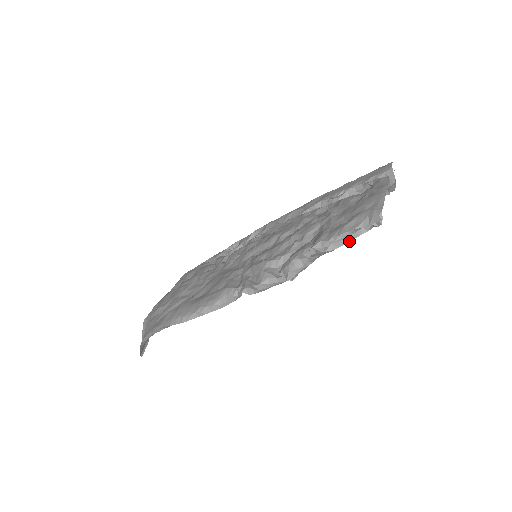
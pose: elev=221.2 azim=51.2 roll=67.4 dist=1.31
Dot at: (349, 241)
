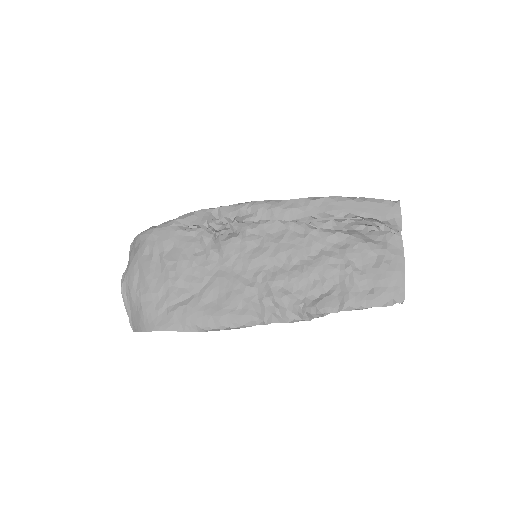
Dot at: occluded
